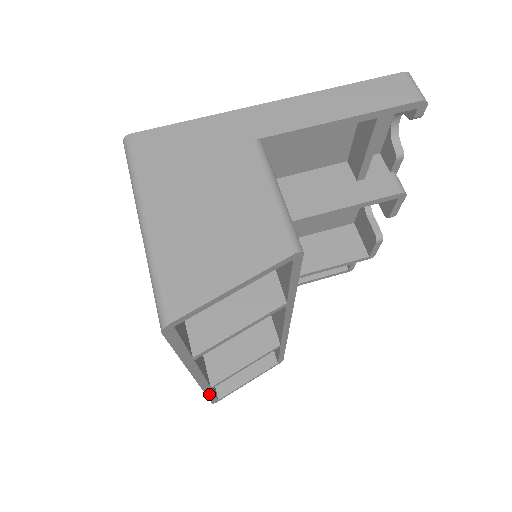
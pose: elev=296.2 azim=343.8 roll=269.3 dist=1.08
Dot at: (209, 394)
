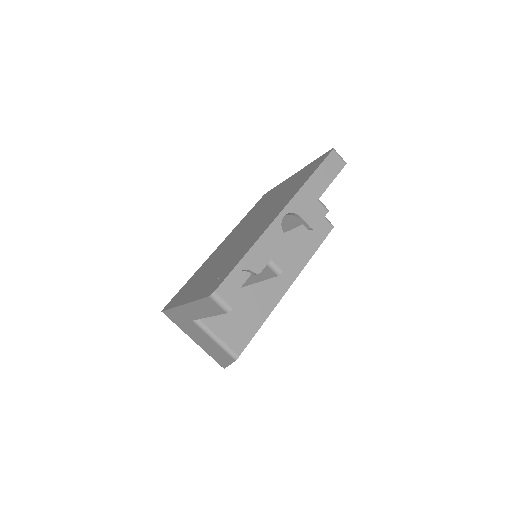
Dot at: occluded
